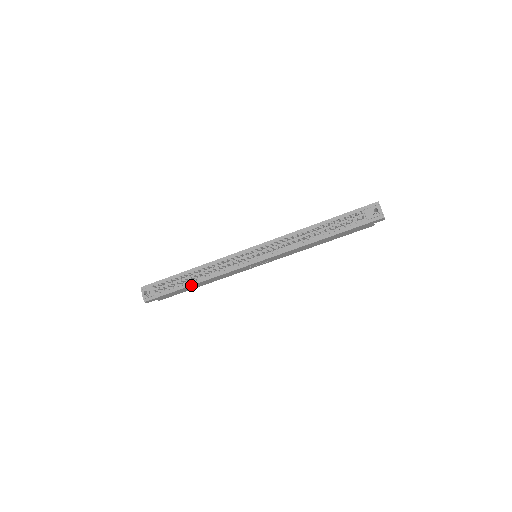
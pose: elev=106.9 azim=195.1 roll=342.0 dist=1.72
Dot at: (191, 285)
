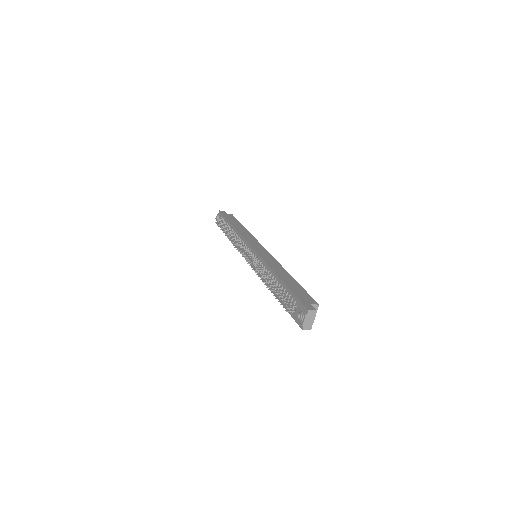
Dot at: (229, 238)
